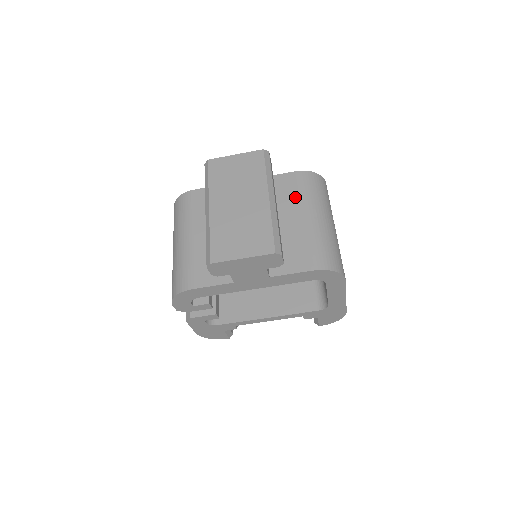
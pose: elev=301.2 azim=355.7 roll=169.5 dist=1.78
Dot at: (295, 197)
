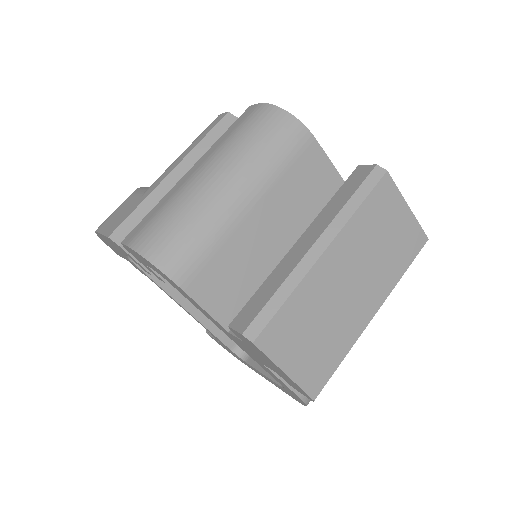
Dot at: occluded
